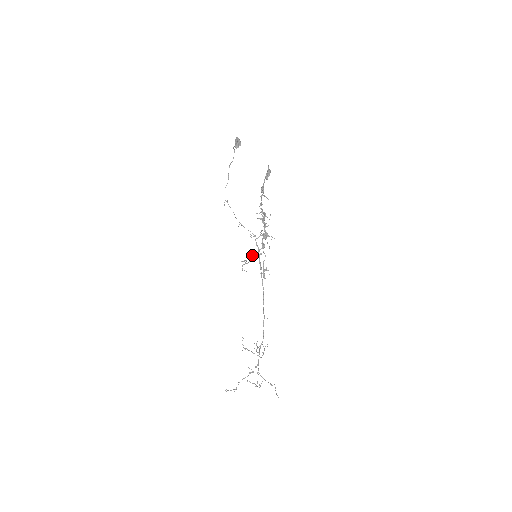
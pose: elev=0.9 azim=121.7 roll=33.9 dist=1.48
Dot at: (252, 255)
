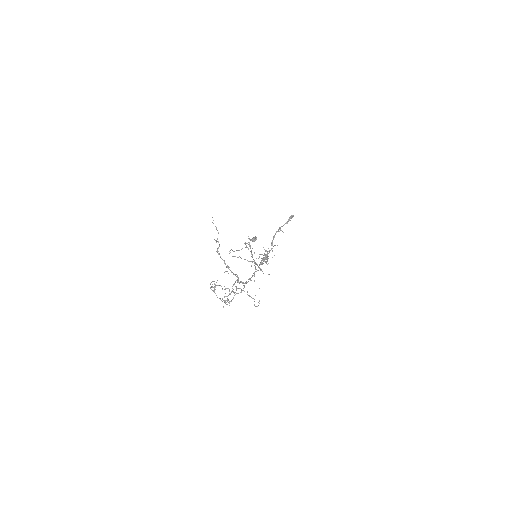
Dot at: (252, 255)
